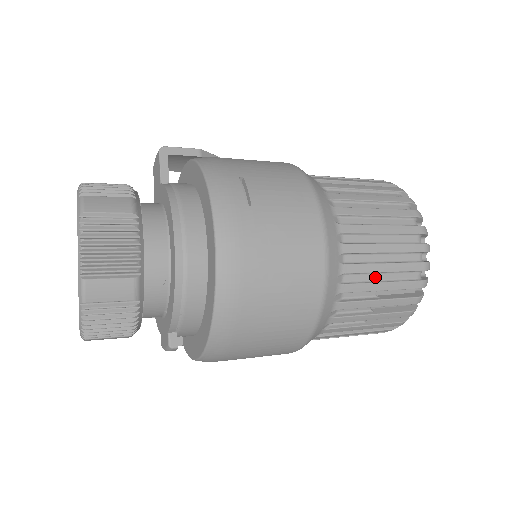
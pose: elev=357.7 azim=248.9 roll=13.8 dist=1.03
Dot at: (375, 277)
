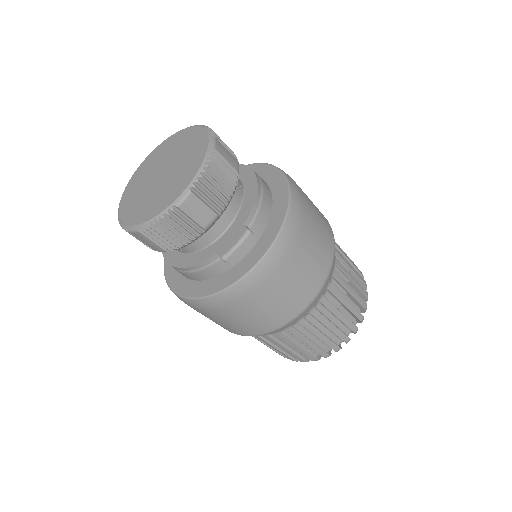
Dot at: occluded
